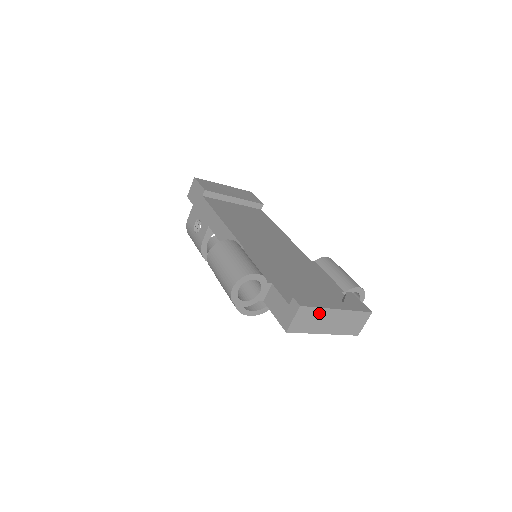
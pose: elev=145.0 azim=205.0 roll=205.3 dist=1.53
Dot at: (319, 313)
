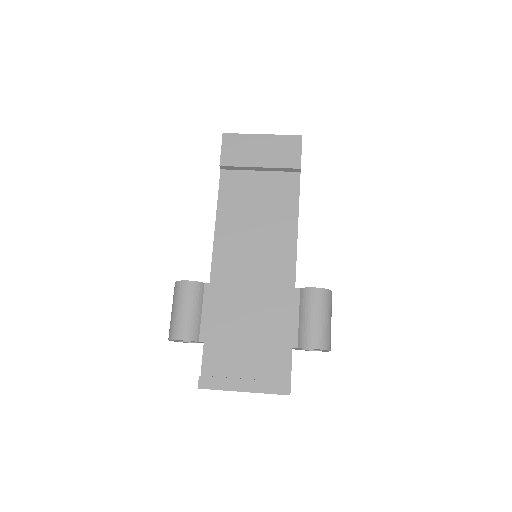
Dot at: (224, 390)
